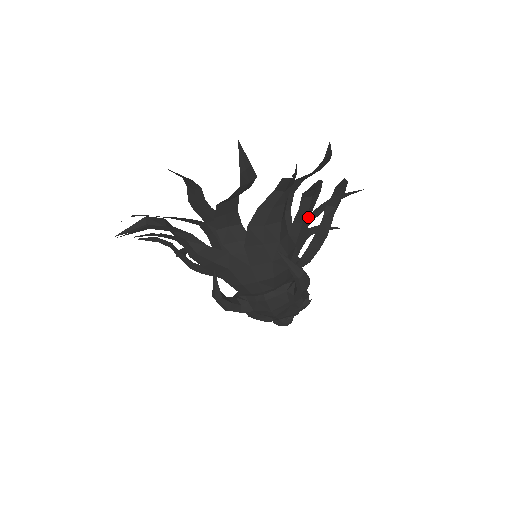
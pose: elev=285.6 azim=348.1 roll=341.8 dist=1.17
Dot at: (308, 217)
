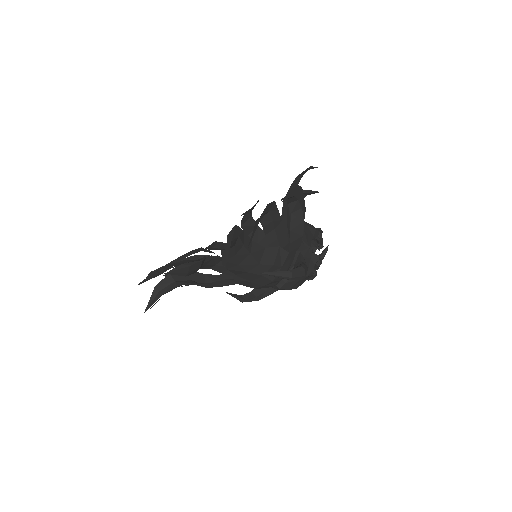
Dot at: (277, 221)
